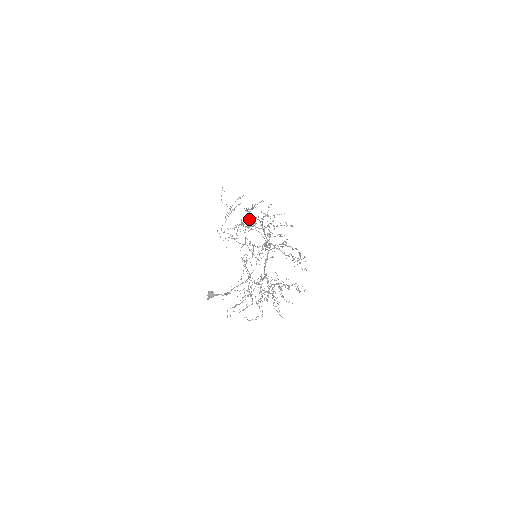
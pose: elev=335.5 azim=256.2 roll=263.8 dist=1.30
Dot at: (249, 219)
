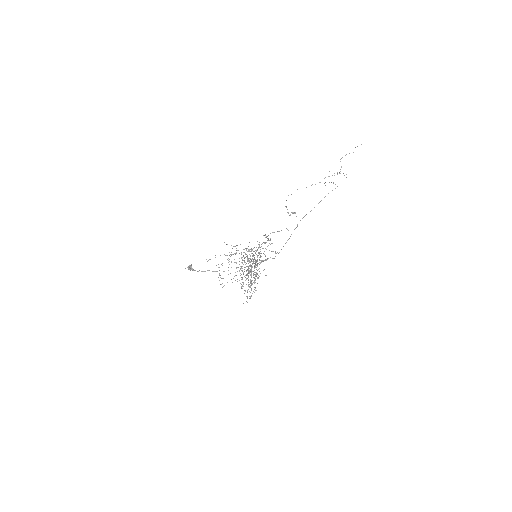
Dot at: (306, 214)
